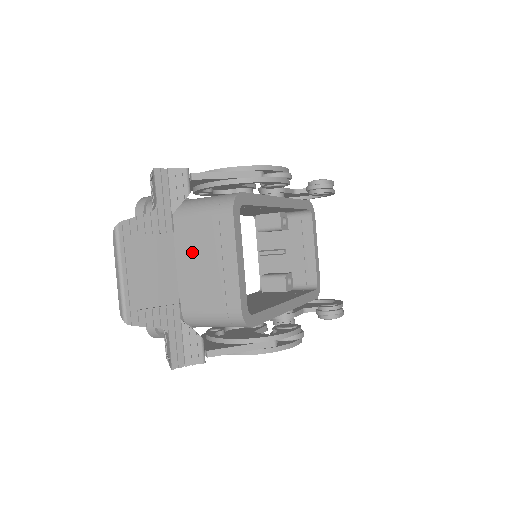
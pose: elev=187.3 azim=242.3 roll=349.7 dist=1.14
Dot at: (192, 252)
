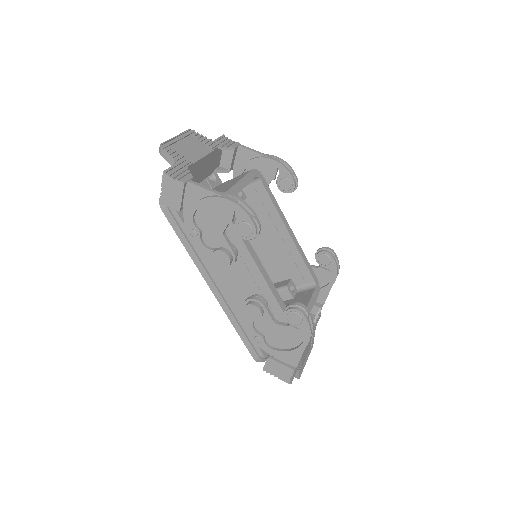
Dot at: occluded
